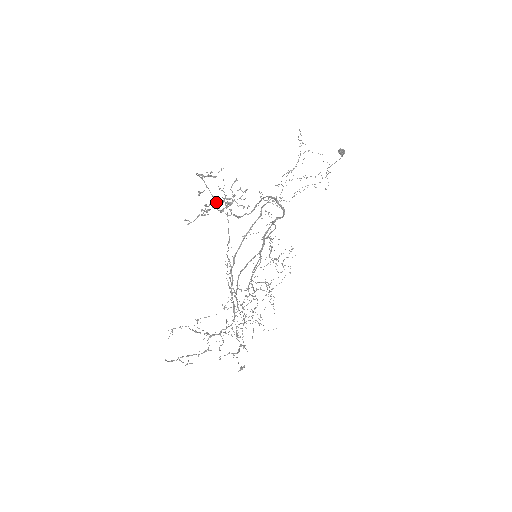
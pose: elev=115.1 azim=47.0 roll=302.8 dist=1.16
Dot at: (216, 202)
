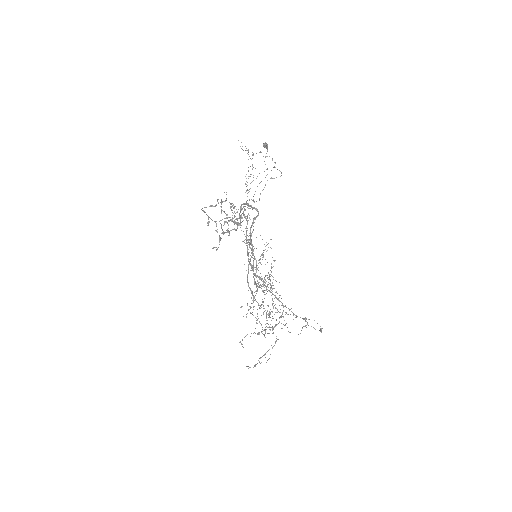
Dot at: occluded
